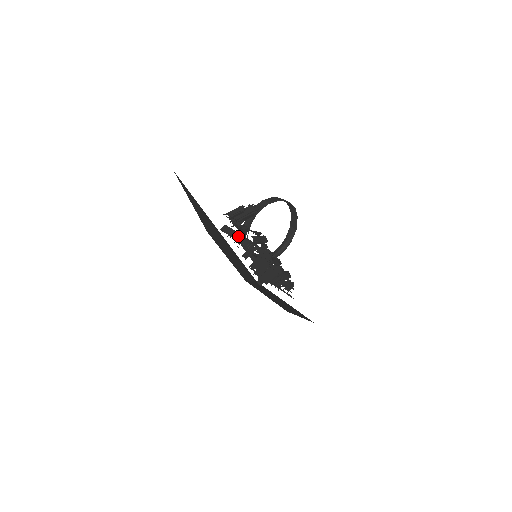
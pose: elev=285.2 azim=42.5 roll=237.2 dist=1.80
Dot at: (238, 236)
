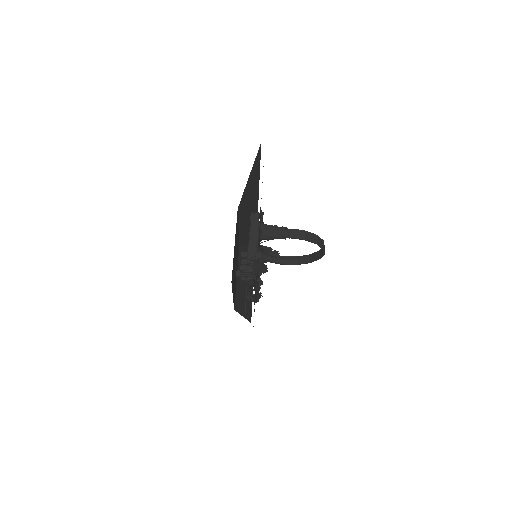
Dot at: (254, 238)
